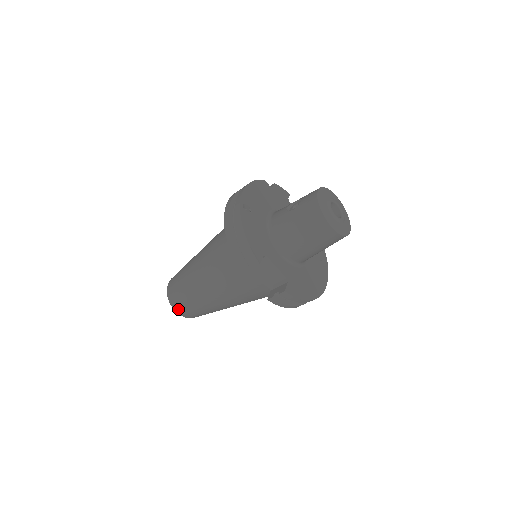
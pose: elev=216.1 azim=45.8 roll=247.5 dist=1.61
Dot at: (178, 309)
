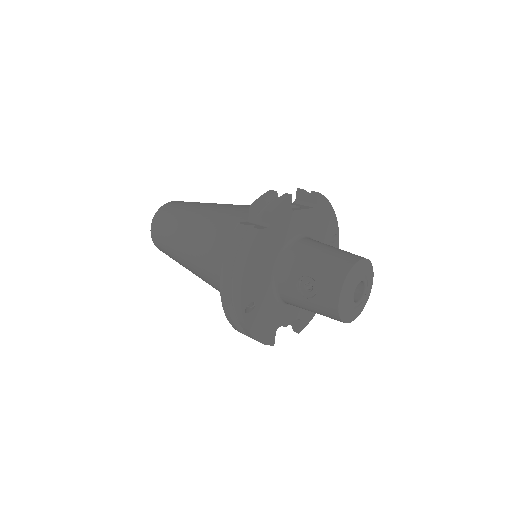
Dot at: occluded
